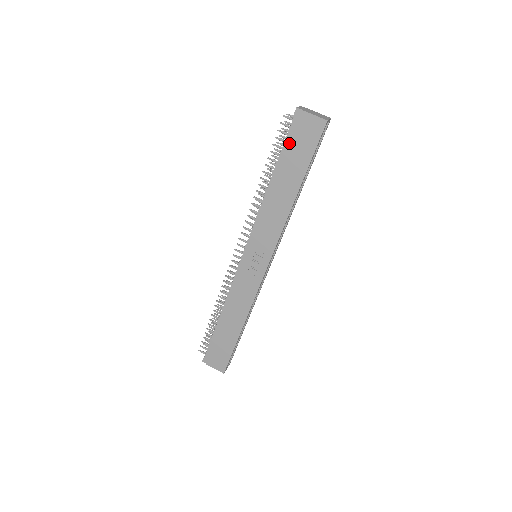
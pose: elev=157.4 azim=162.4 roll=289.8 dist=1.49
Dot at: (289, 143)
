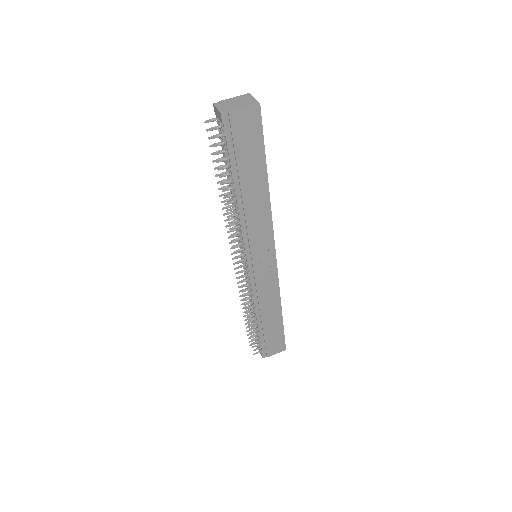
Dot at: (234, 150)
